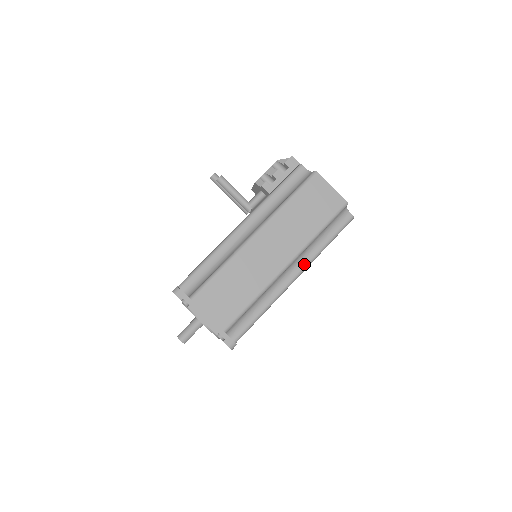
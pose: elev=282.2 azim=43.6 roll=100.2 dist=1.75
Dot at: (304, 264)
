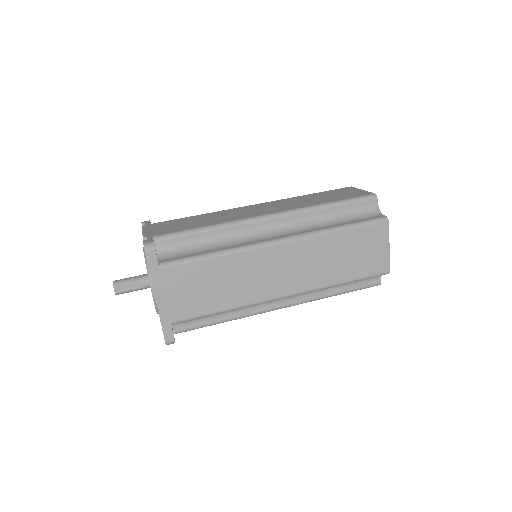
Dot at: (297, 233)
